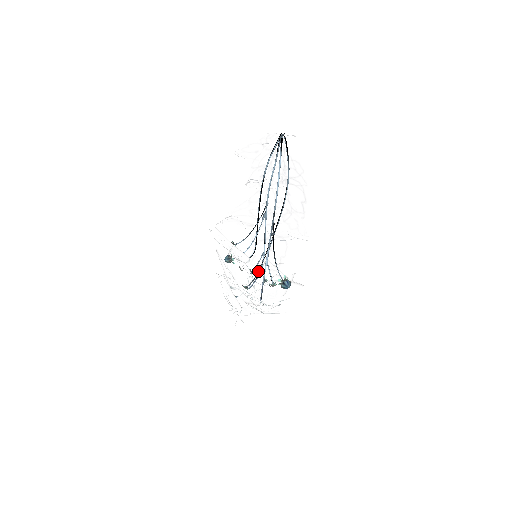
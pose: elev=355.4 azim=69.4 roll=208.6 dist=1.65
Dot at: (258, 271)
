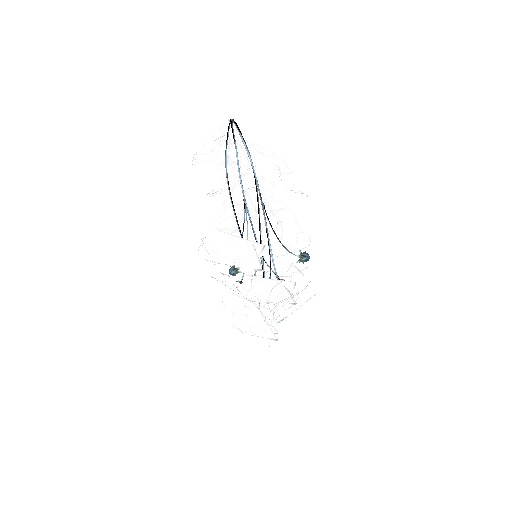
Dot at: (284, 244)
